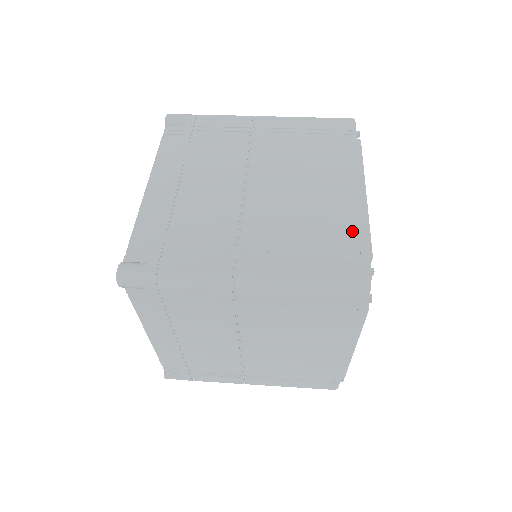
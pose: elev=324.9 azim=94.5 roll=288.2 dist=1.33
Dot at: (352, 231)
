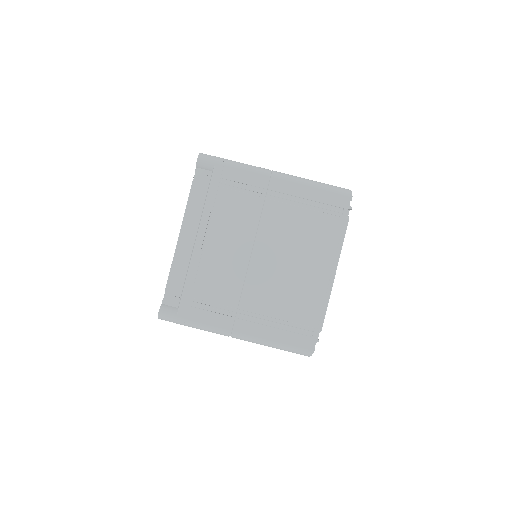
Dot at: (314, 311)
